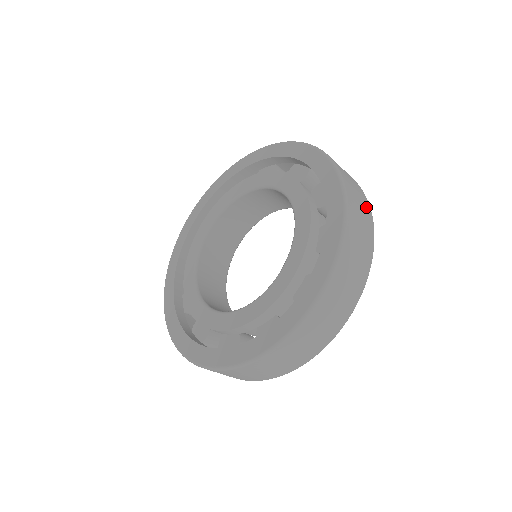
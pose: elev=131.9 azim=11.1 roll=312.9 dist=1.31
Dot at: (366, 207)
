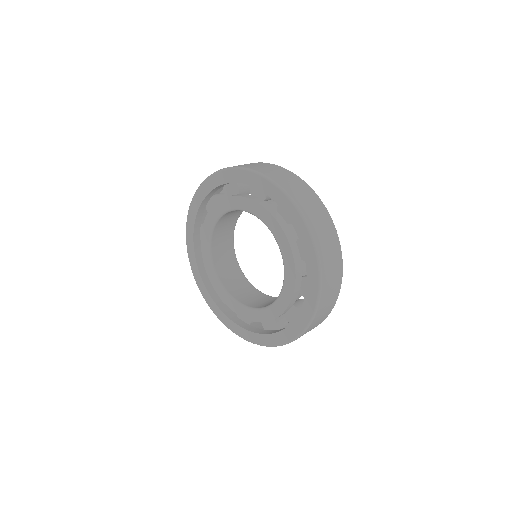
Dot at: (338, 261)
